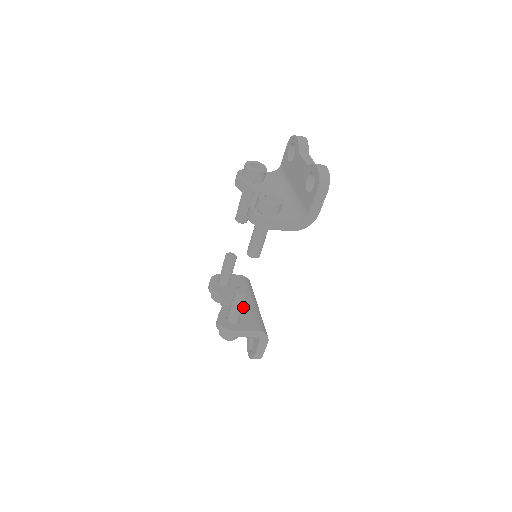
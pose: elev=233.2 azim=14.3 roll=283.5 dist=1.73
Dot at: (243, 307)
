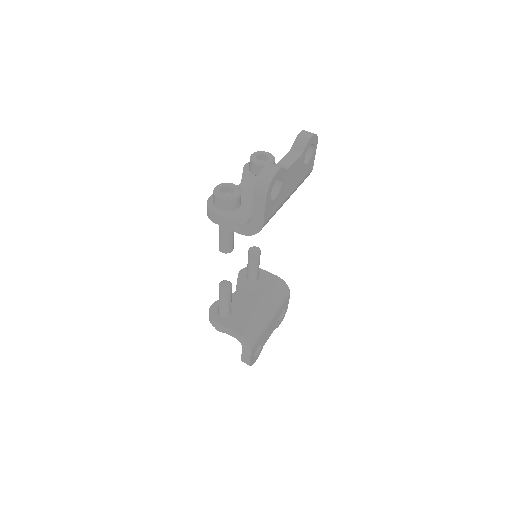
Dot at: (246, 306)
